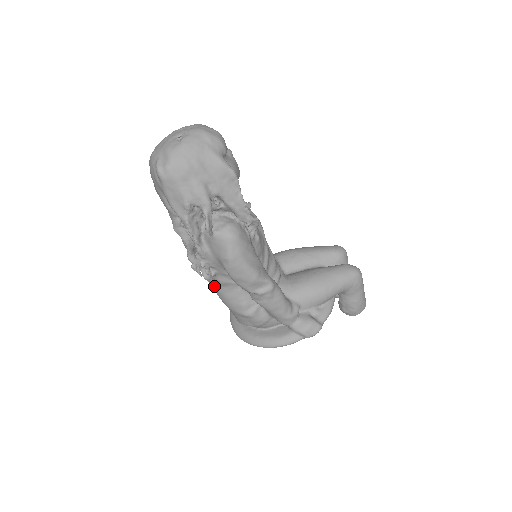
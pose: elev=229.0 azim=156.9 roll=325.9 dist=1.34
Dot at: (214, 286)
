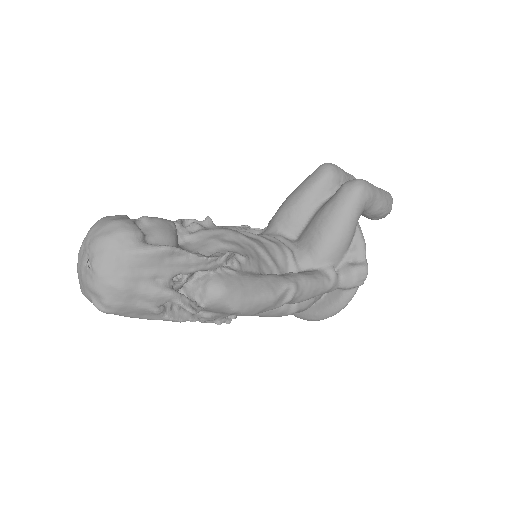
Dot at: occluded
